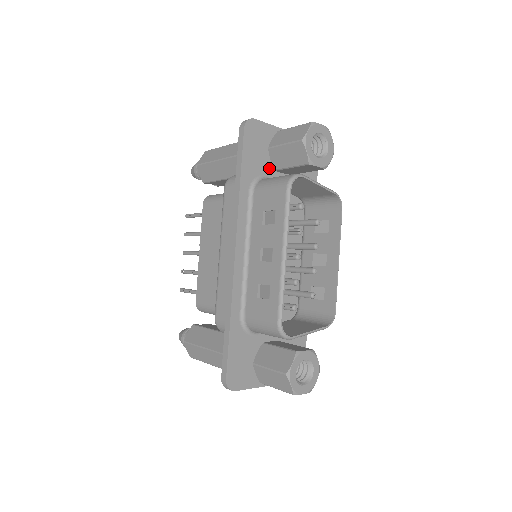
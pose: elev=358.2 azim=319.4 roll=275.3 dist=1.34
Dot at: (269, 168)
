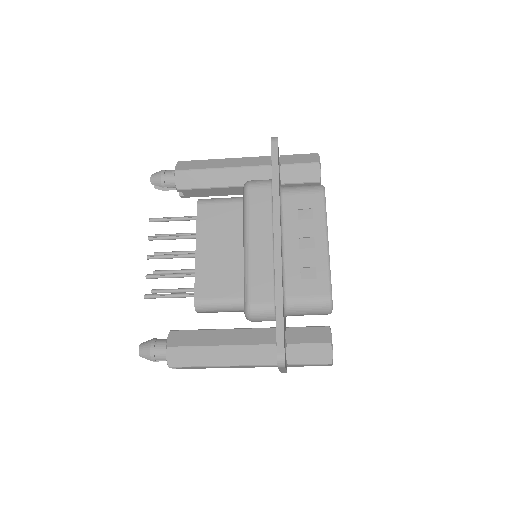
Dot at: occluded
